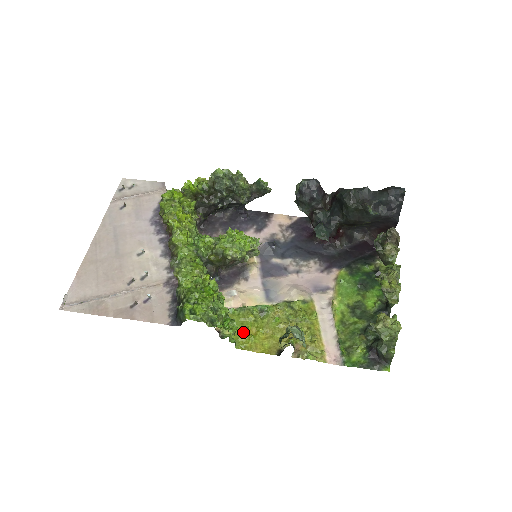
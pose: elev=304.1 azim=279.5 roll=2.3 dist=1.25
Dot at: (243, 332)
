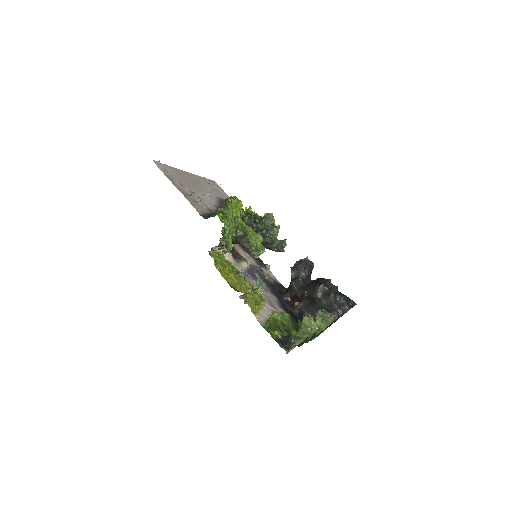
Dot at: (222, 265)
